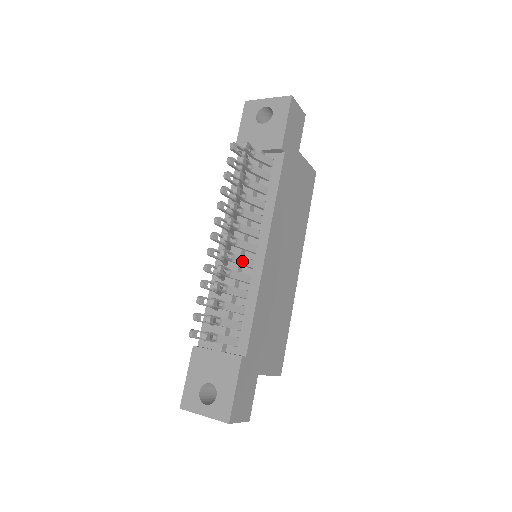
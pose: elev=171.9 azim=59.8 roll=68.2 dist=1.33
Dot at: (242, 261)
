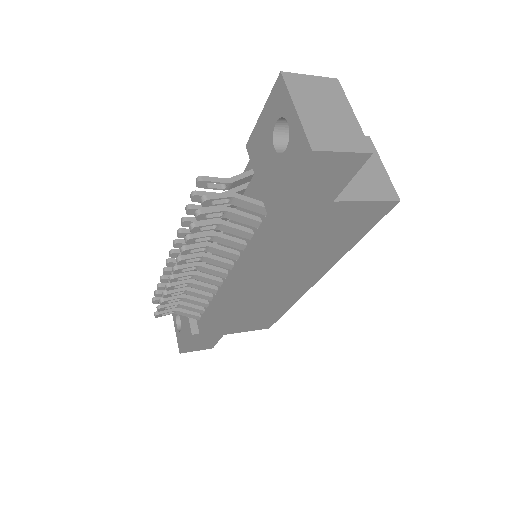
Dot at: (206, 280)
